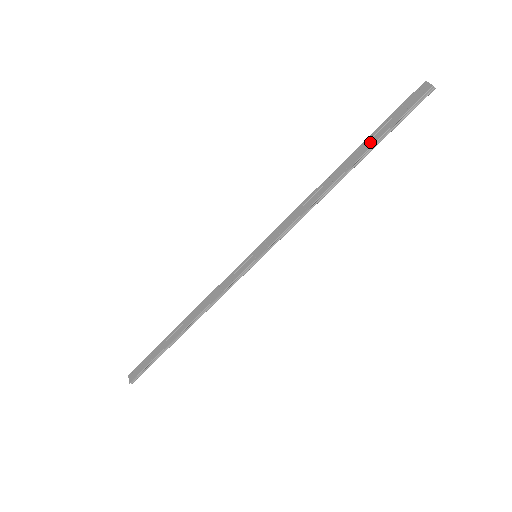
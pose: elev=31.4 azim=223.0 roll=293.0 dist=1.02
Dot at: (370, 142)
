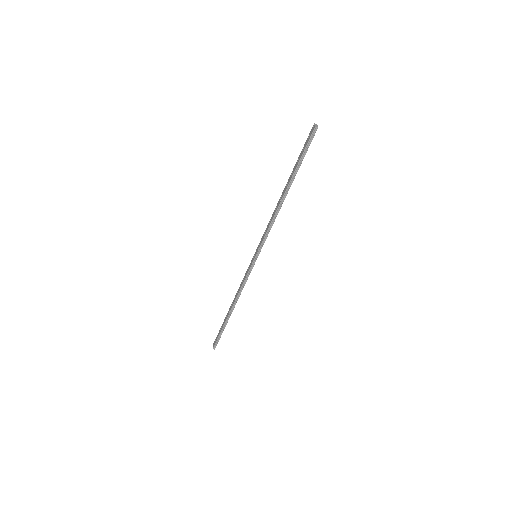
Dot at: (294, 170)
